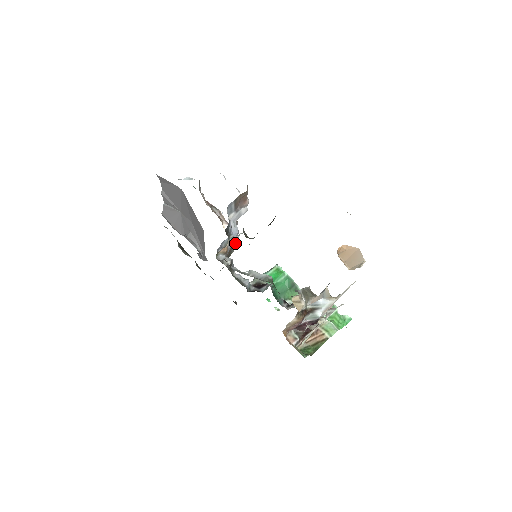
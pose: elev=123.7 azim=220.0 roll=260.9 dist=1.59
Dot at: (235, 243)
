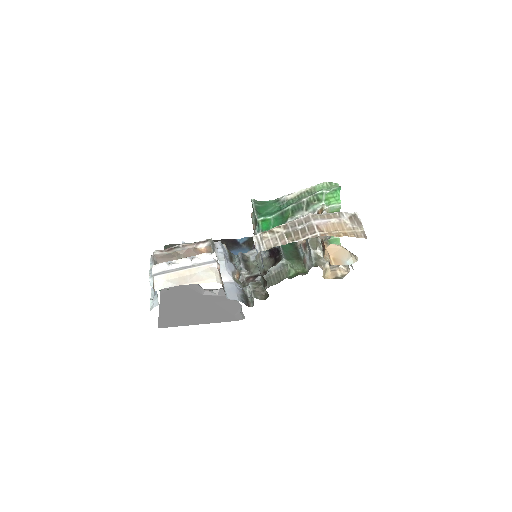
Dot at: (224, 251)
